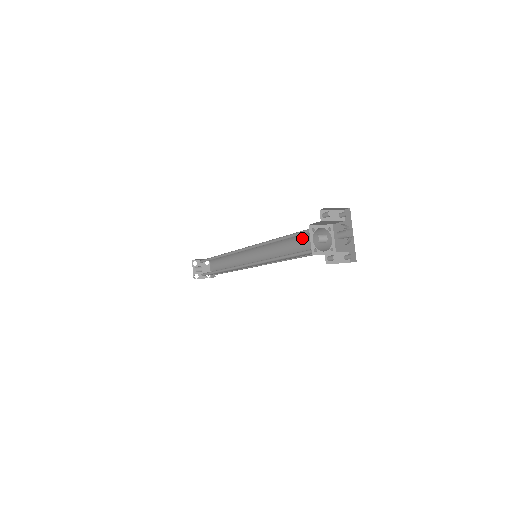
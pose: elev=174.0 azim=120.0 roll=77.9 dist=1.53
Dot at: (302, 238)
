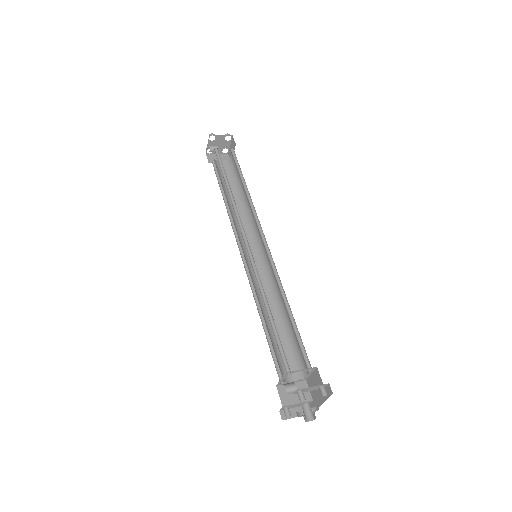
Dot at: (292, 326)
